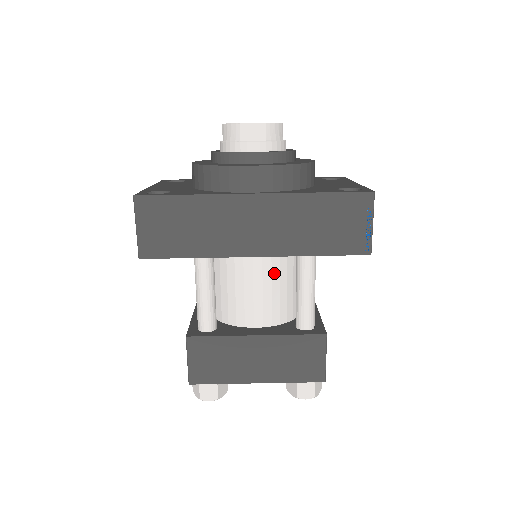
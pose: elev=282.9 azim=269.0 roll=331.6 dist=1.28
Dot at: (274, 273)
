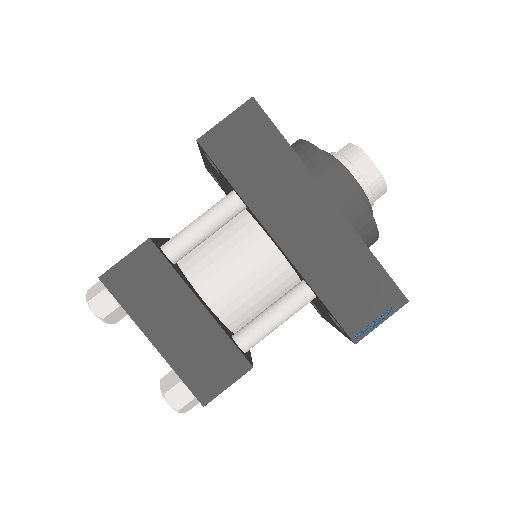
Dot at: (267, 276)
